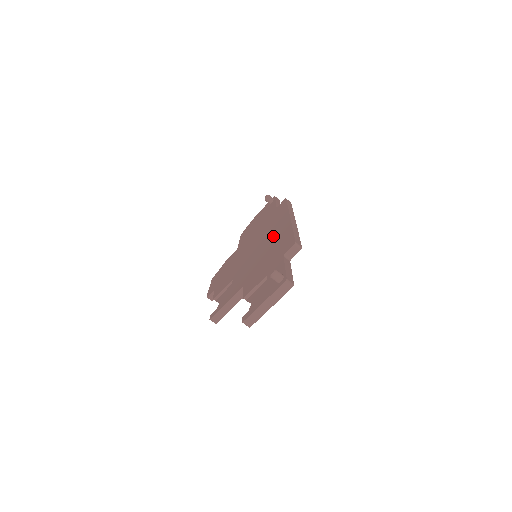
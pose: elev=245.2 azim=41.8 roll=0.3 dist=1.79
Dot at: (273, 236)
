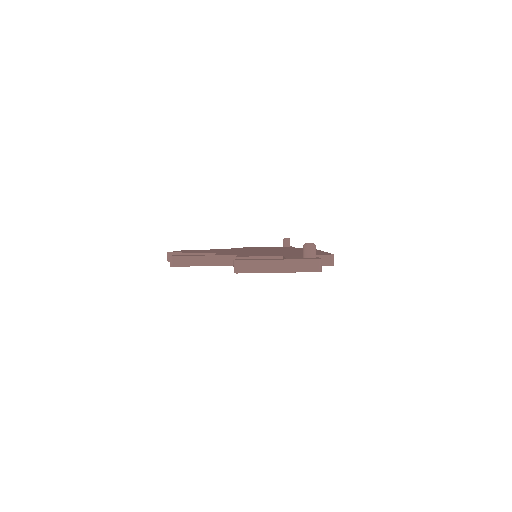
Dot at: occluded
